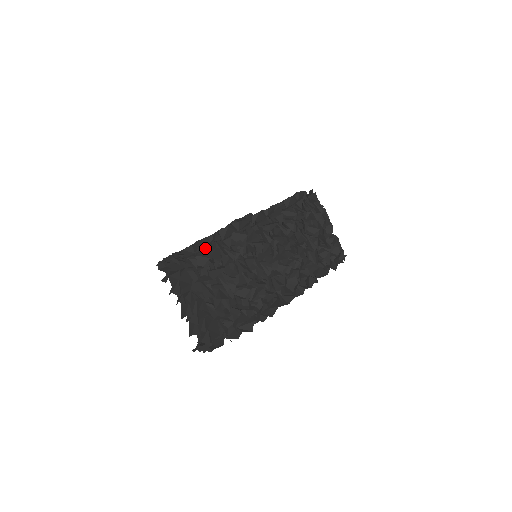
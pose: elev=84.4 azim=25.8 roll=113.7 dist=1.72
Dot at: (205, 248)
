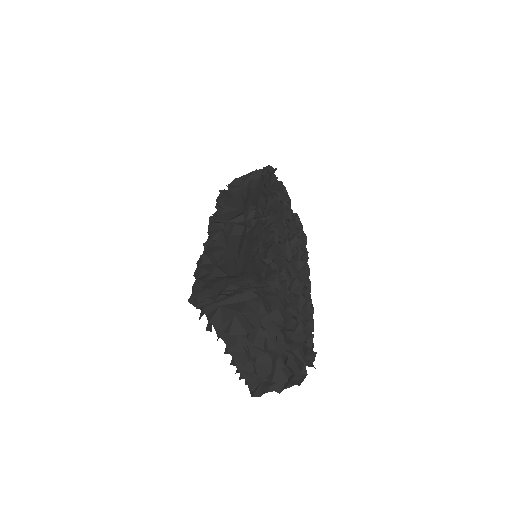
Dot at: (270, 263)
